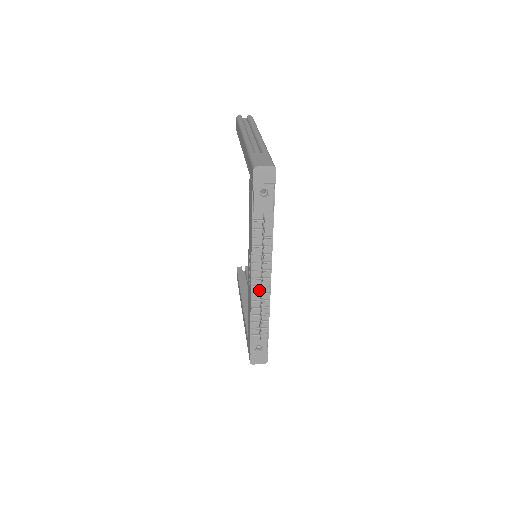
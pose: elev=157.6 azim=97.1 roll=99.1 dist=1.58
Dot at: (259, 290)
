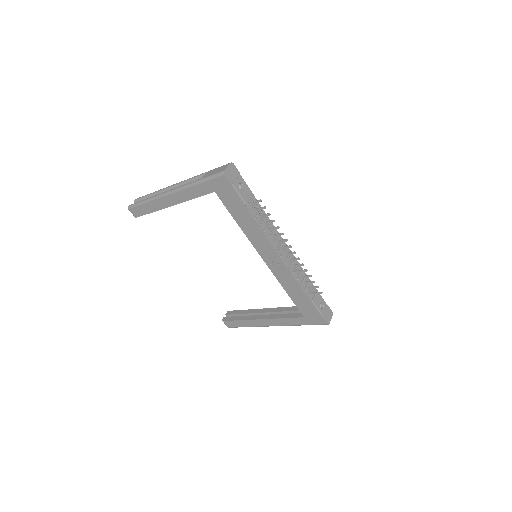
Dot at: (289, 262)
